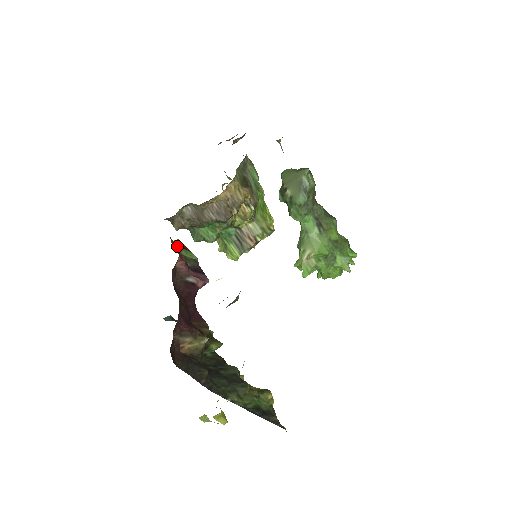
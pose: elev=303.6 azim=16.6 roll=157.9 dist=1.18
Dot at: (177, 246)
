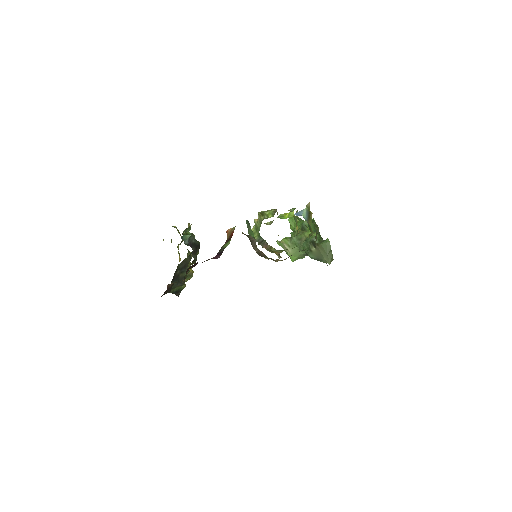
Dot at: (225, 243)
